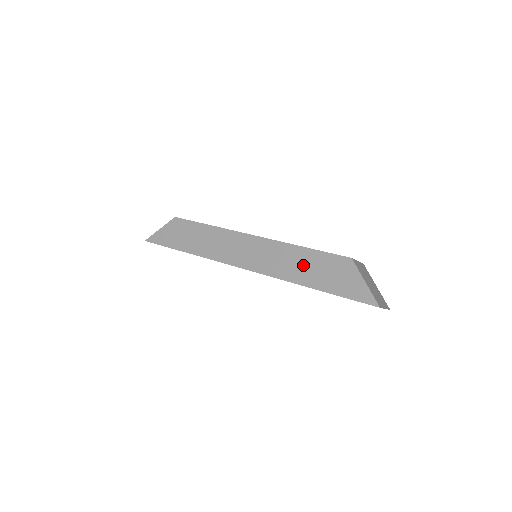
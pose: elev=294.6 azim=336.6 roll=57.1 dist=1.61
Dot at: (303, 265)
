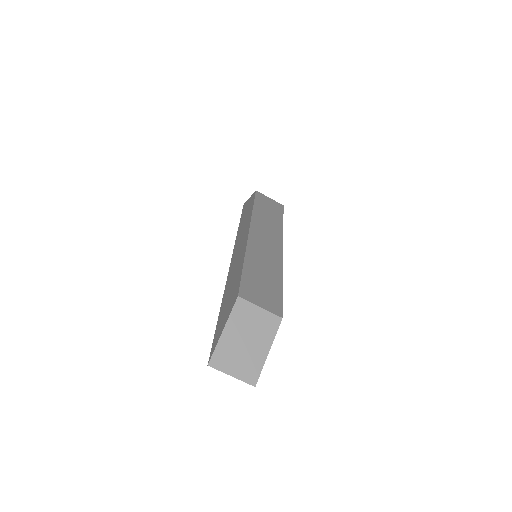
Dot at: (233, 281)
